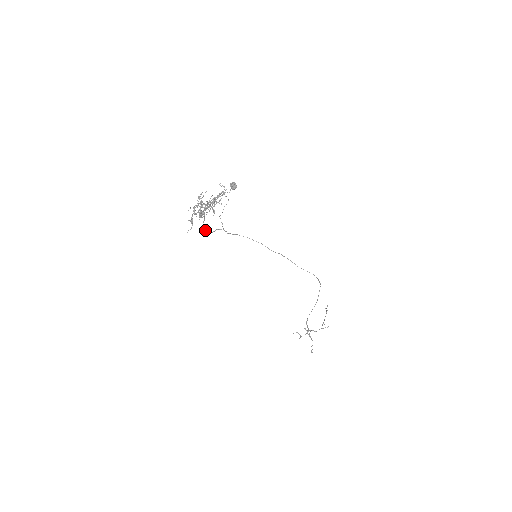
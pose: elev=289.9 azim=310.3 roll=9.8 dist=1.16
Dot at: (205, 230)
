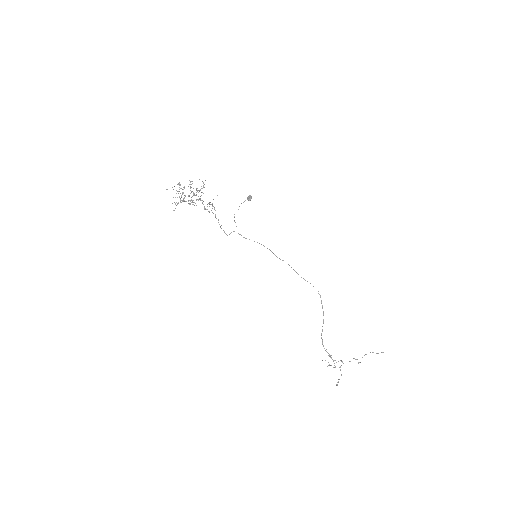
Dot at: occluded
